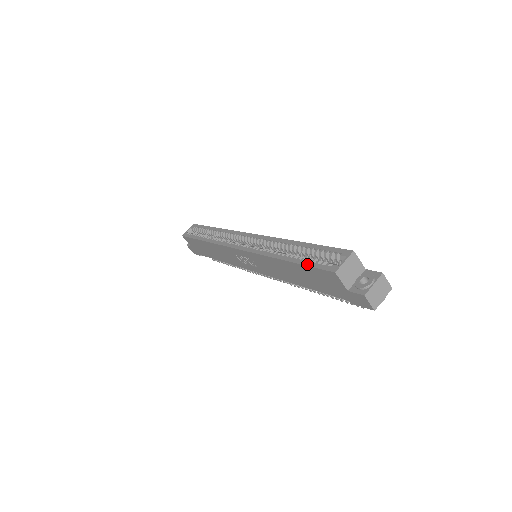
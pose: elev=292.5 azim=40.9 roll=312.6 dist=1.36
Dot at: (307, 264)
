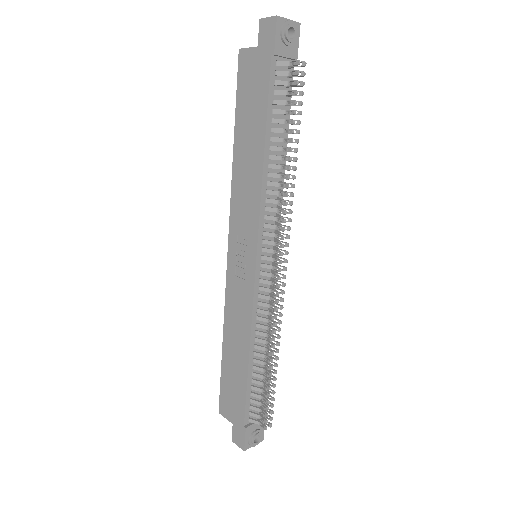
Dot at: (237, 100)
